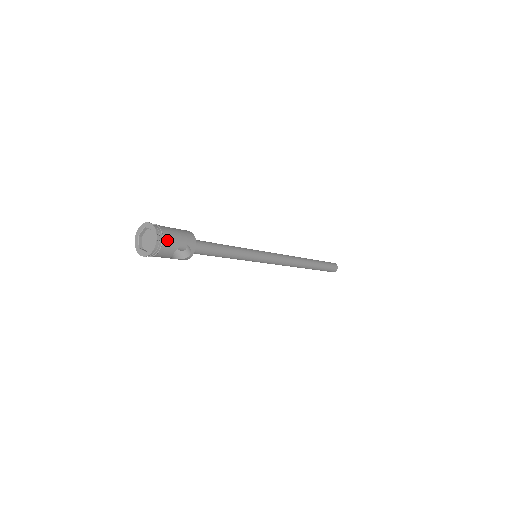
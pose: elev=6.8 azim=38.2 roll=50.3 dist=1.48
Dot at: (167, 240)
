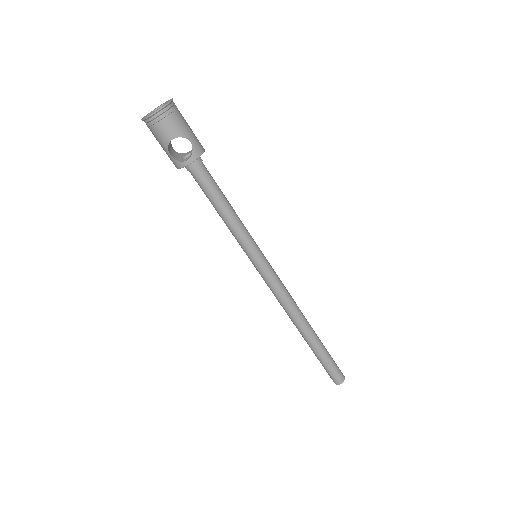
Dot at: (176, 118)
